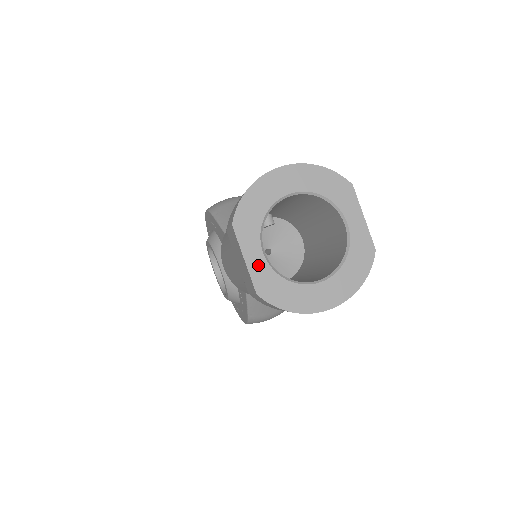
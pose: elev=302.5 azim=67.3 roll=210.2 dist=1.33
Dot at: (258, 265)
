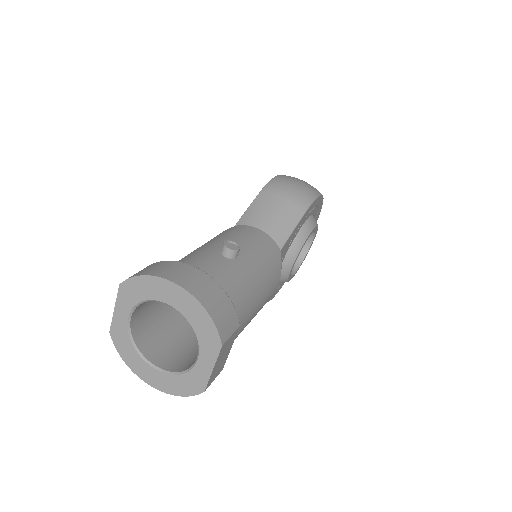
Dot at: (121, 320)
